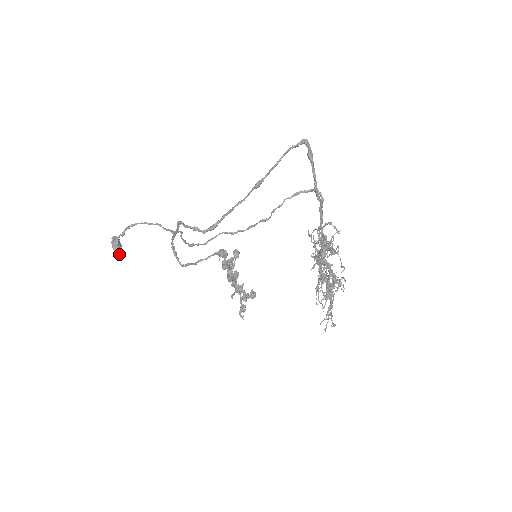
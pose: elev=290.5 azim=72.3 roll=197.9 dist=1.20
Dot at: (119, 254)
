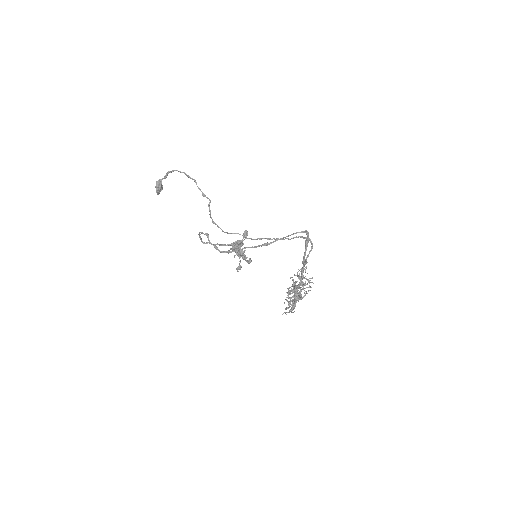
Dot at: occluded
